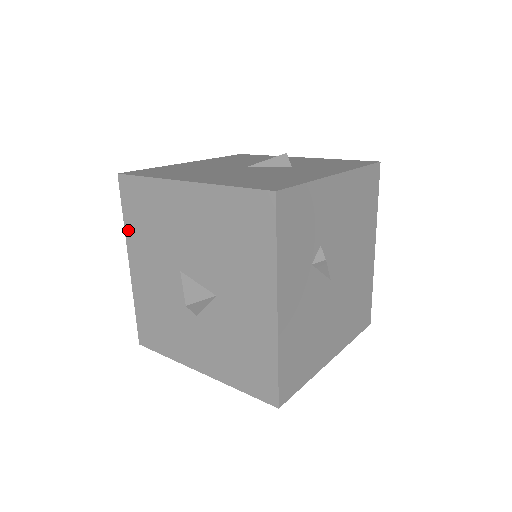
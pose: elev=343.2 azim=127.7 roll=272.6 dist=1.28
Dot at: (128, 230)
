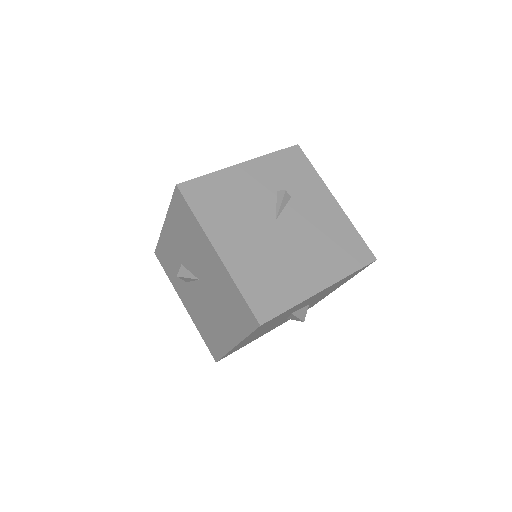
Dot at: occluded
